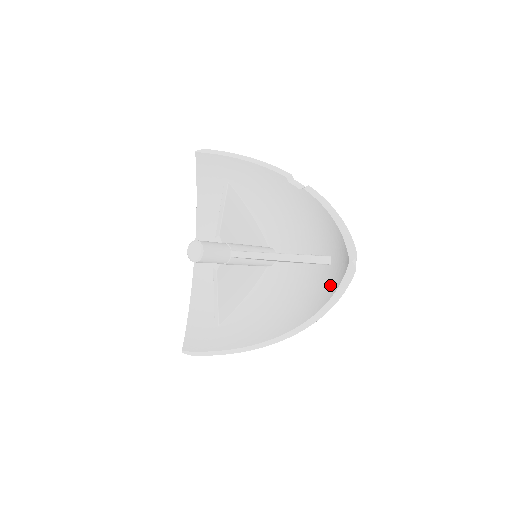
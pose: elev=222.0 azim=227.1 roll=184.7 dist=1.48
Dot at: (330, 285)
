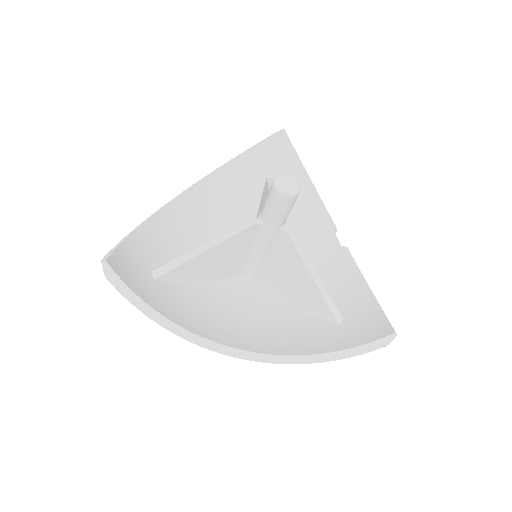
Dot at: (333, 341)
